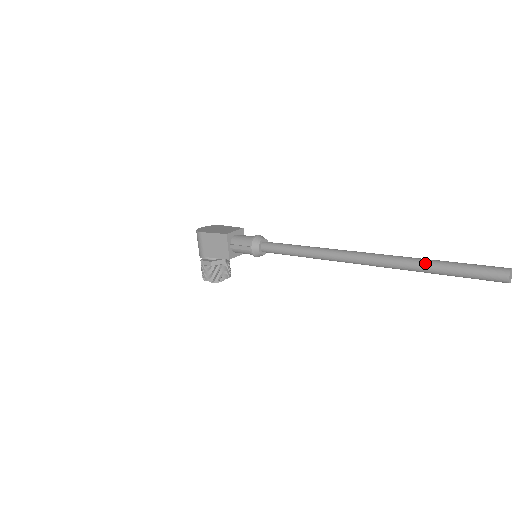
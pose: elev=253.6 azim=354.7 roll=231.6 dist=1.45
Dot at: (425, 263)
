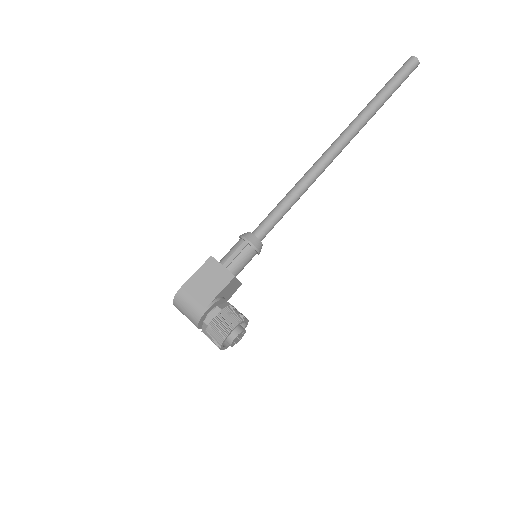
Dot at: (371, 101)
